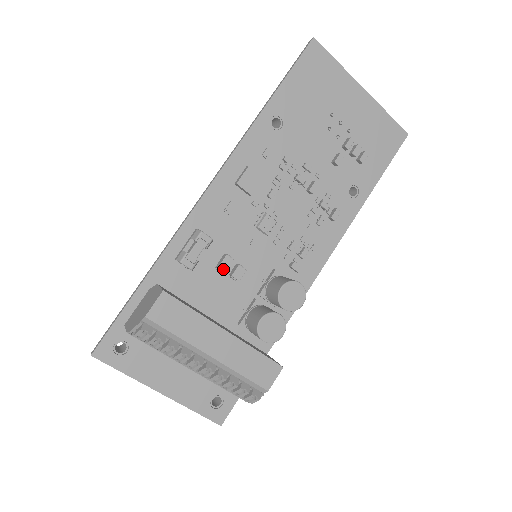
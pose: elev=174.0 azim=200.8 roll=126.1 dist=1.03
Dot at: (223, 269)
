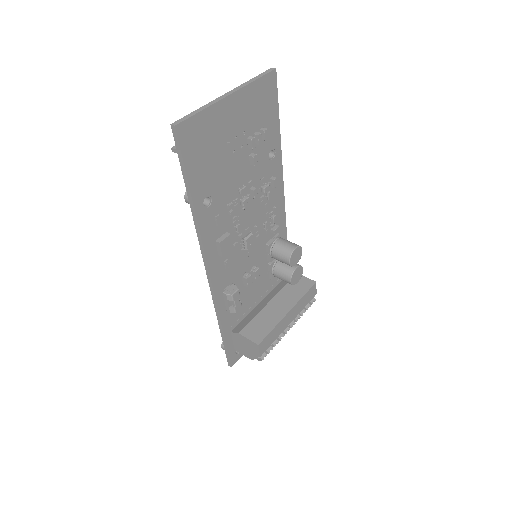
Dot at: (250, 284)
